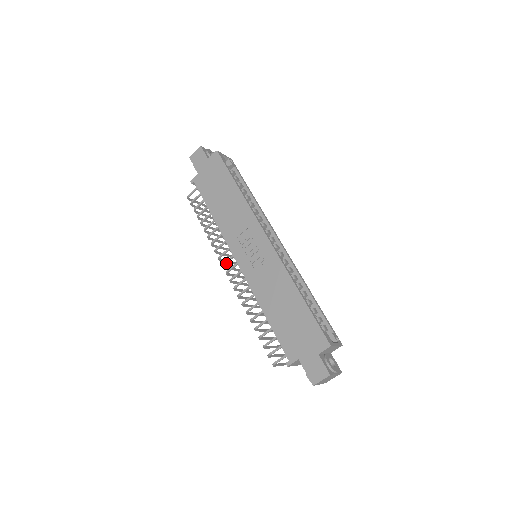
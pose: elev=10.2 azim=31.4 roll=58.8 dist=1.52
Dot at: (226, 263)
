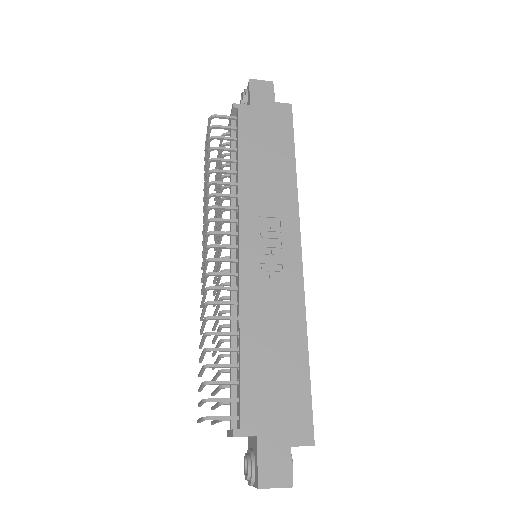
Dot at: (218, 234)
